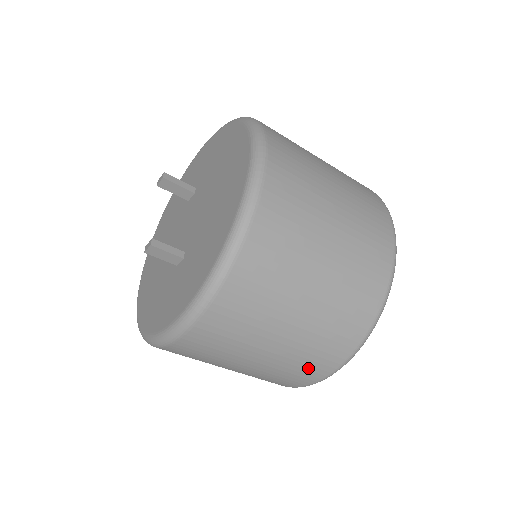
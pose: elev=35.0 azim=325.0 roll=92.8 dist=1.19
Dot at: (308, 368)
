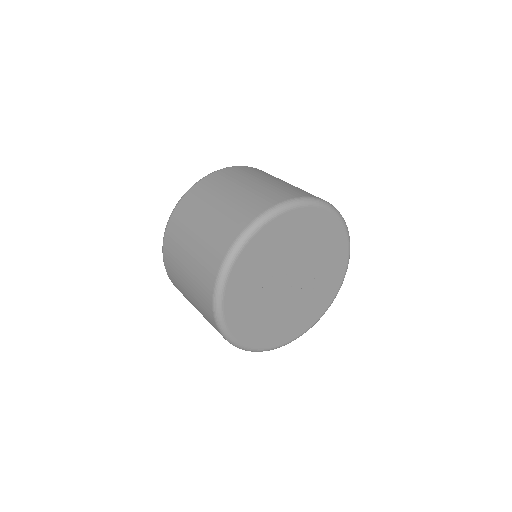
Dot at: (213, 252)
